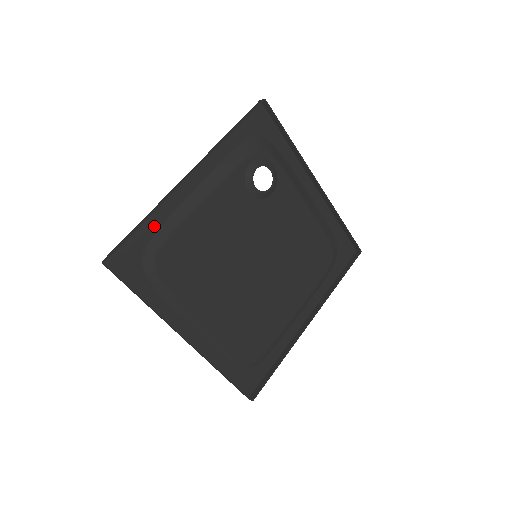
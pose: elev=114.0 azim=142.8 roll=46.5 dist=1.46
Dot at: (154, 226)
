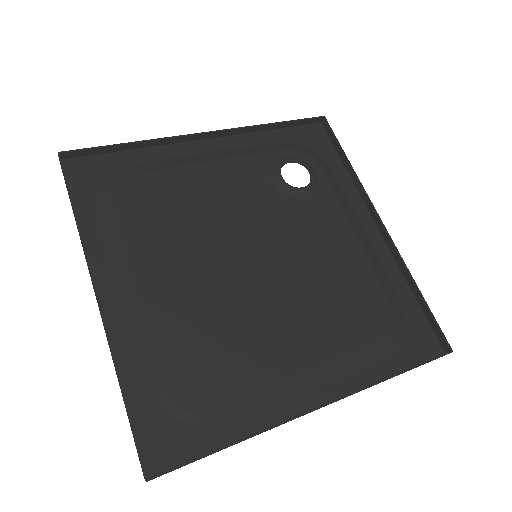
Dot at: (139, 159)
